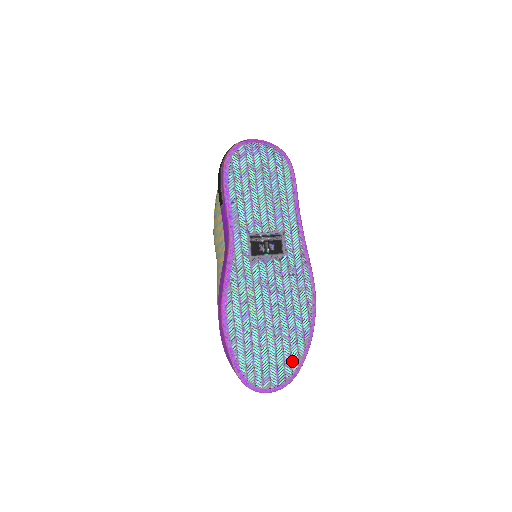
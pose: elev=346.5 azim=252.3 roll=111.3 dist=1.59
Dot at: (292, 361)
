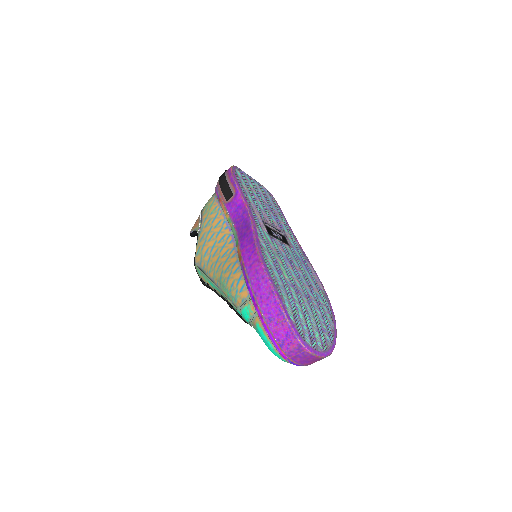
Dot at: (328, 330)
